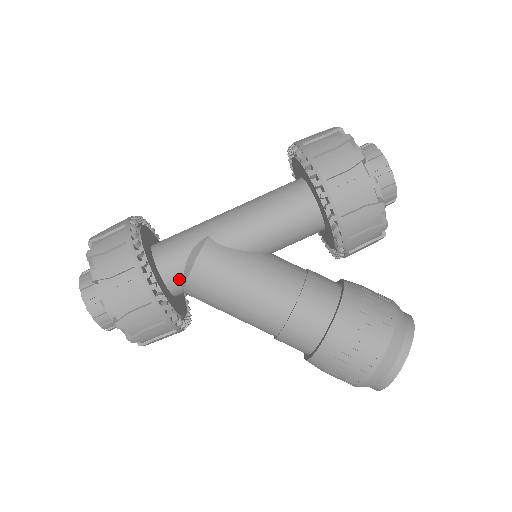
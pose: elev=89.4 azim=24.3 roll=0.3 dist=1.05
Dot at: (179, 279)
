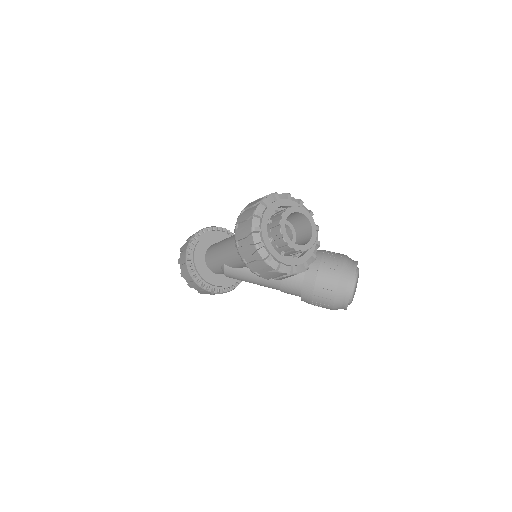
Dot at: occluded
